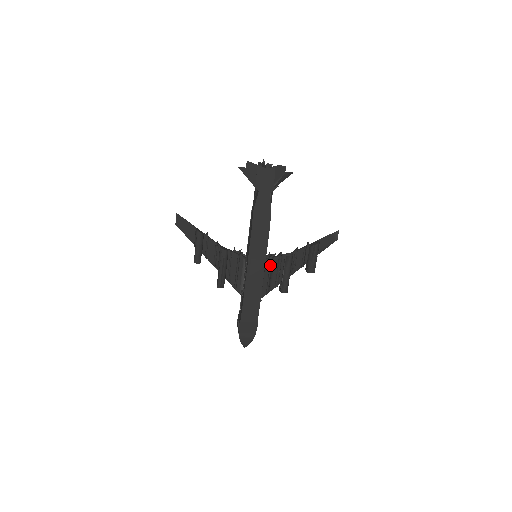
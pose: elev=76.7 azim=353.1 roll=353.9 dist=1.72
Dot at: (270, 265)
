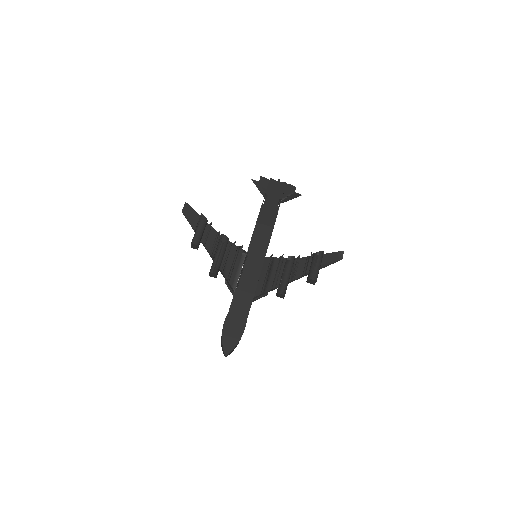
Dot at: (270, 263)
